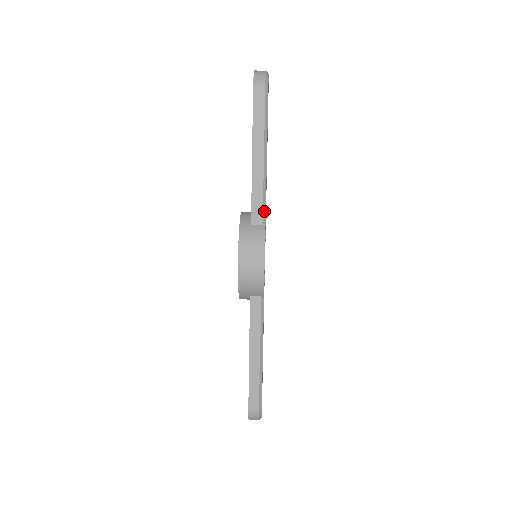
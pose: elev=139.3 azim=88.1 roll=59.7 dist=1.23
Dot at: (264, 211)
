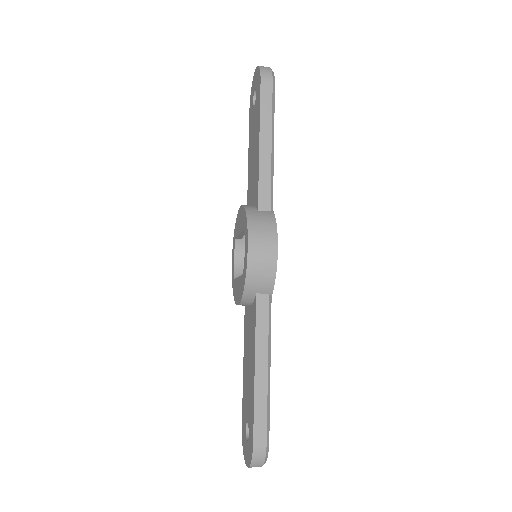
Dot at: (272, 197)
